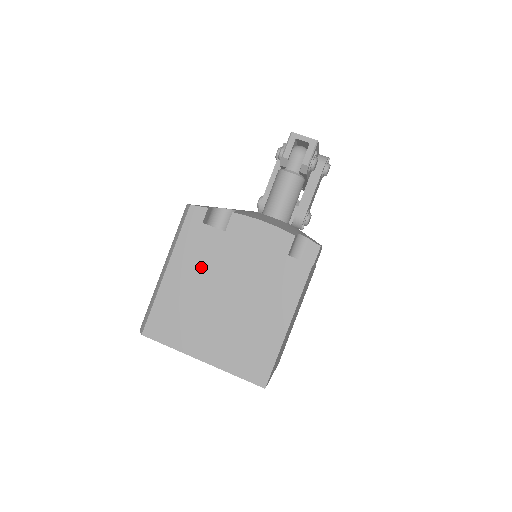
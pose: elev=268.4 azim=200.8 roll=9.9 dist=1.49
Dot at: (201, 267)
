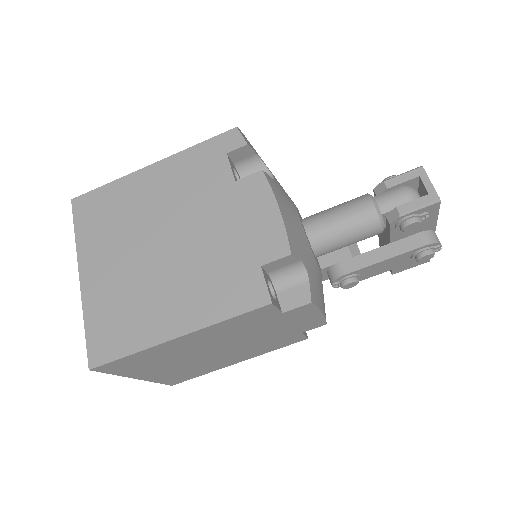
Dot at: (178, 192)
